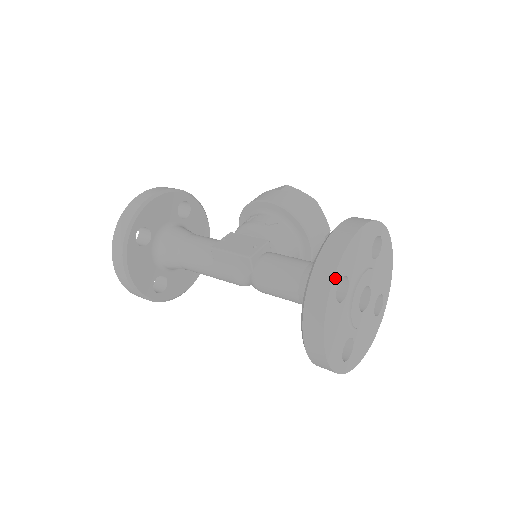
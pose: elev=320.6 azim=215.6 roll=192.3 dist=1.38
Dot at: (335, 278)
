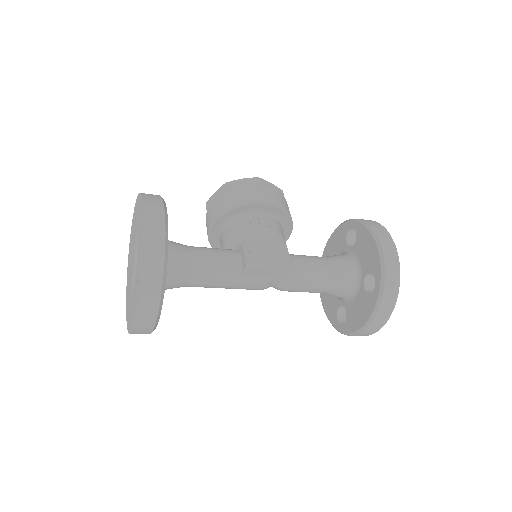
Dot at: (398, 282)
